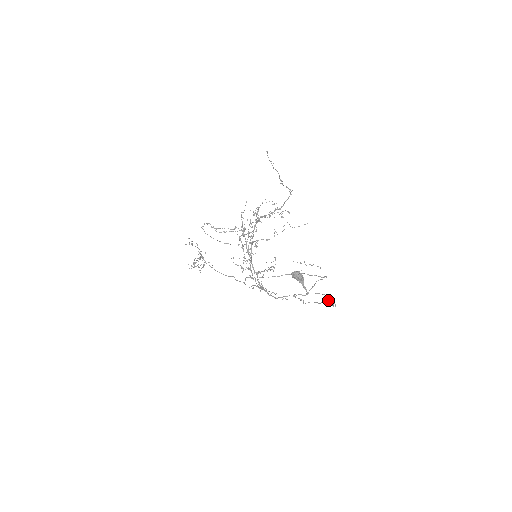
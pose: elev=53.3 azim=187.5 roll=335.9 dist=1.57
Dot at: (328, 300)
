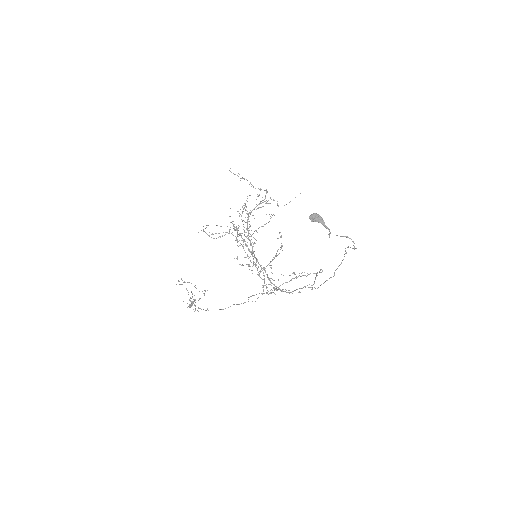
Dot at: (341, 263)
